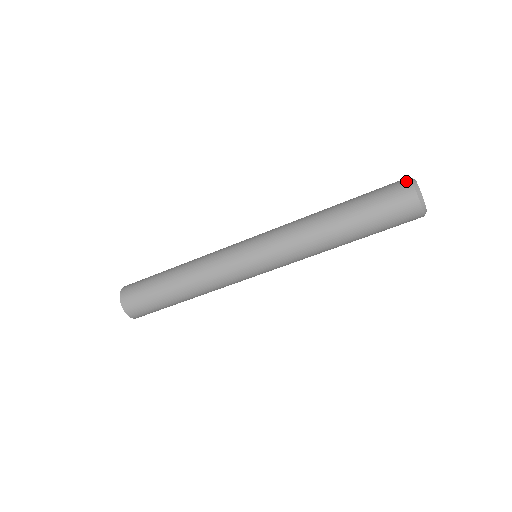
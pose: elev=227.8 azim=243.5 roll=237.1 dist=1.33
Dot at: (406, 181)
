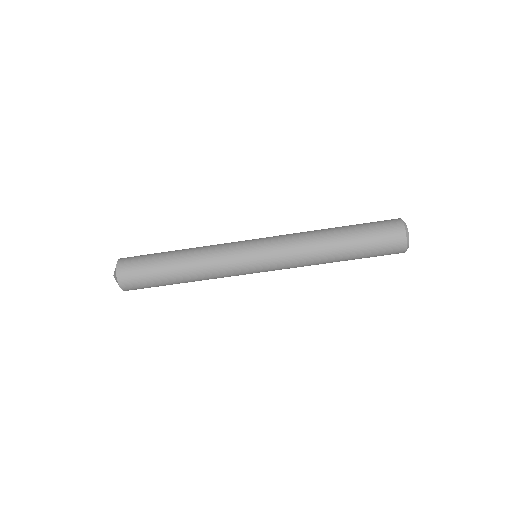
Dot at: occluded
